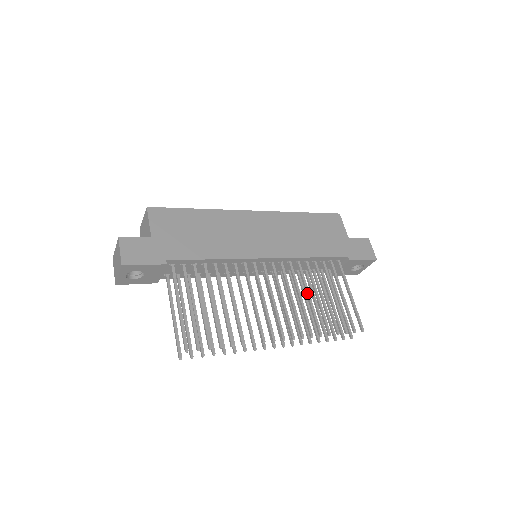
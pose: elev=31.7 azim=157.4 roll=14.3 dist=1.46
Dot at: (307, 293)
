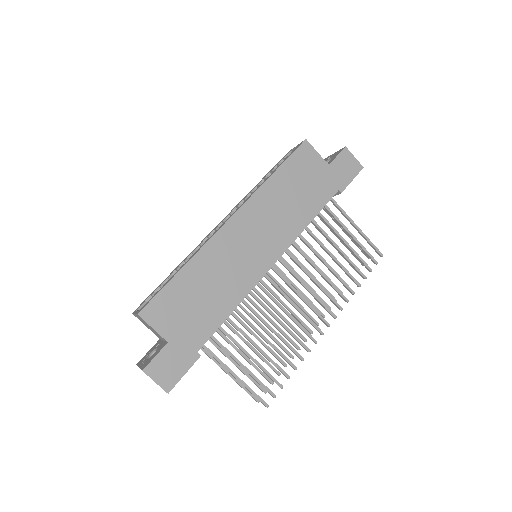
Dot at: (323, 262)
